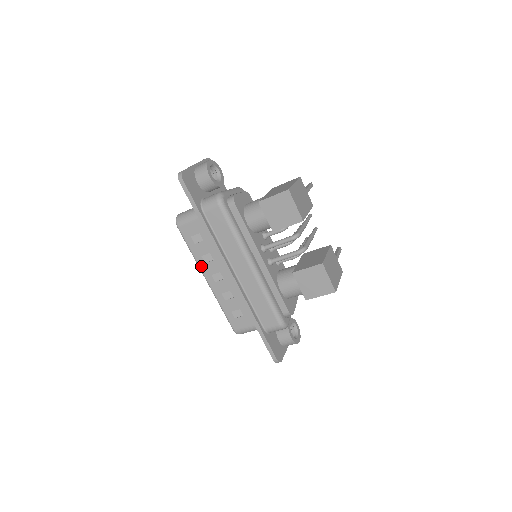
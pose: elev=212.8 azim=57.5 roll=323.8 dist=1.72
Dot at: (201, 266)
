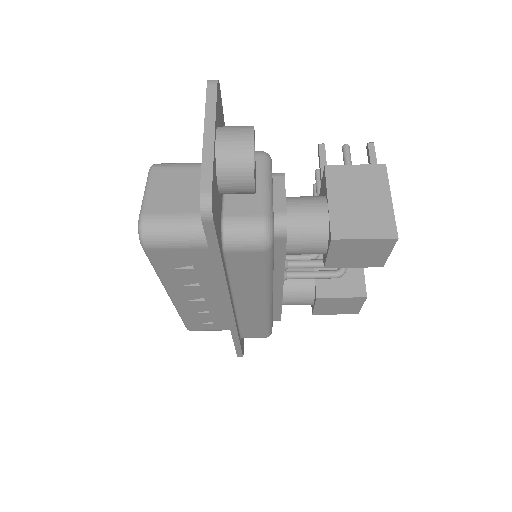
Dot at: (169, 287)
